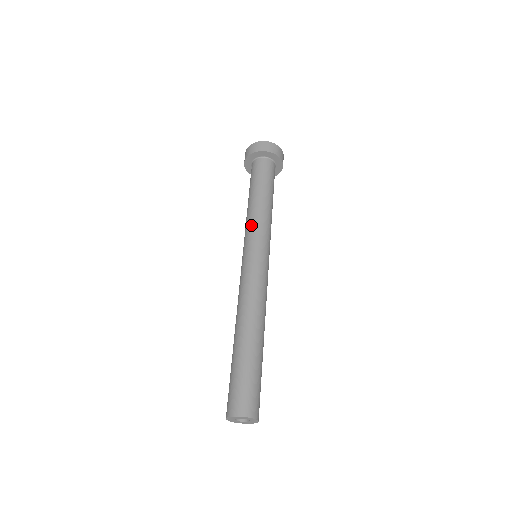
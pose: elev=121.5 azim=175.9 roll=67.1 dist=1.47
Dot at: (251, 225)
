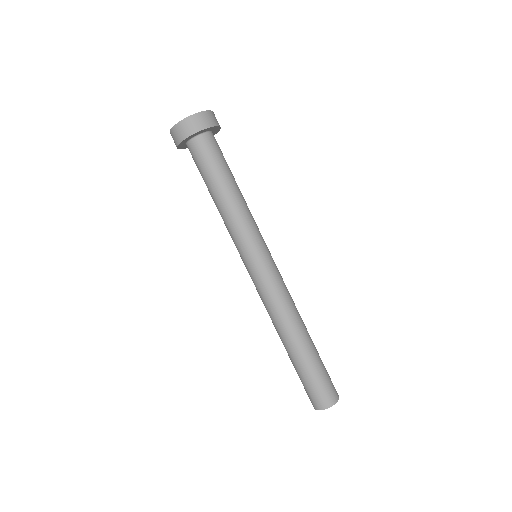
Dot at: (248, 226)
